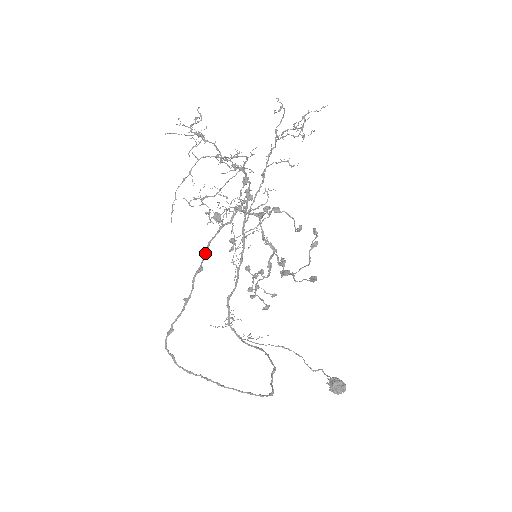
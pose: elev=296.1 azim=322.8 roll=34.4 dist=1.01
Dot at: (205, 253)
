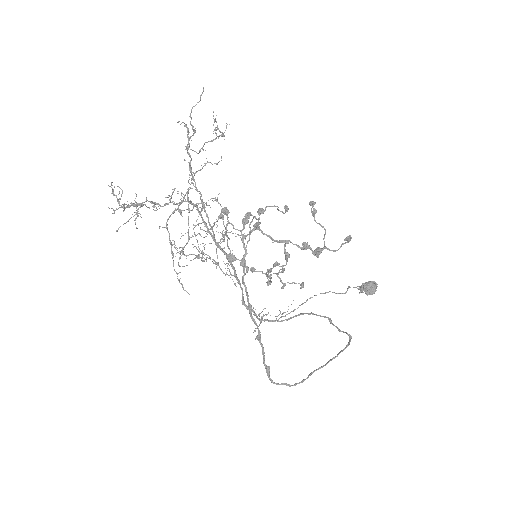
Dot at: (247, 293)
